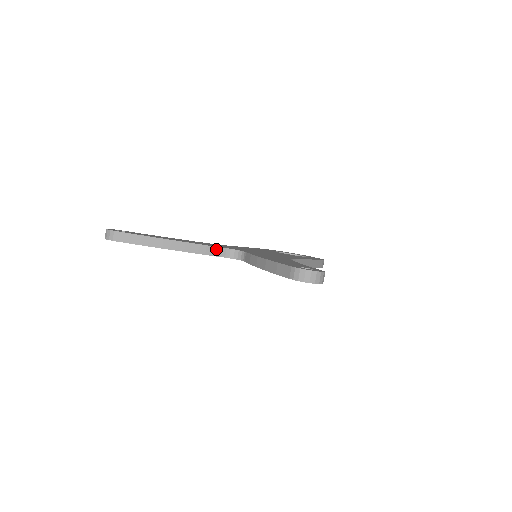
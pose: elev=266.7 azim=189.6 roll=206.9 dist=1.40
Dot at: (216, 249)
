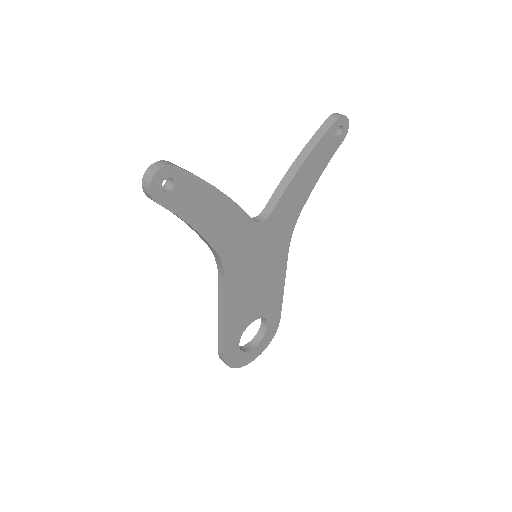
Dot at: occluded
